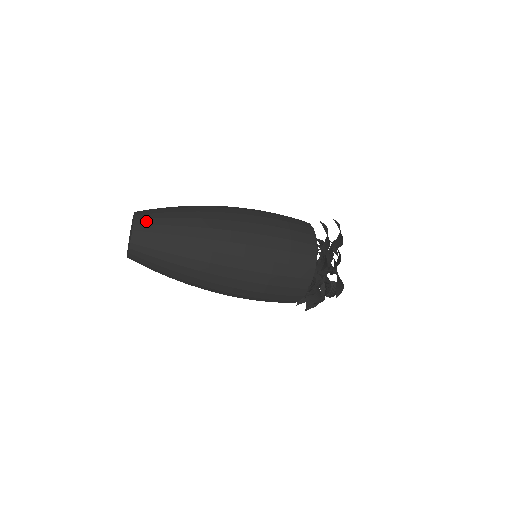
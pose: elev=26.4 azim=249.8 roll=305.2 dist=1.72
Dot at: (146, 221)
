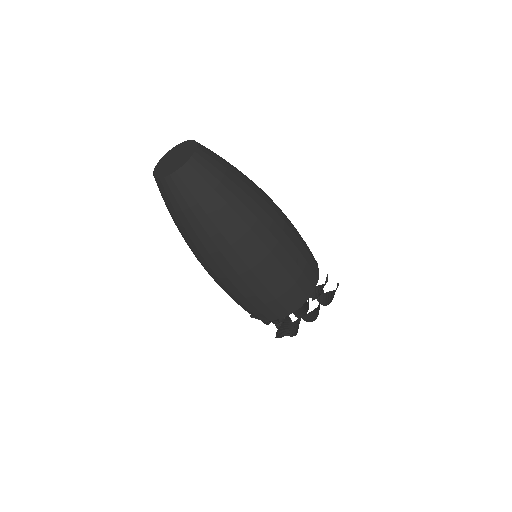
Dot at: (201, 169)
